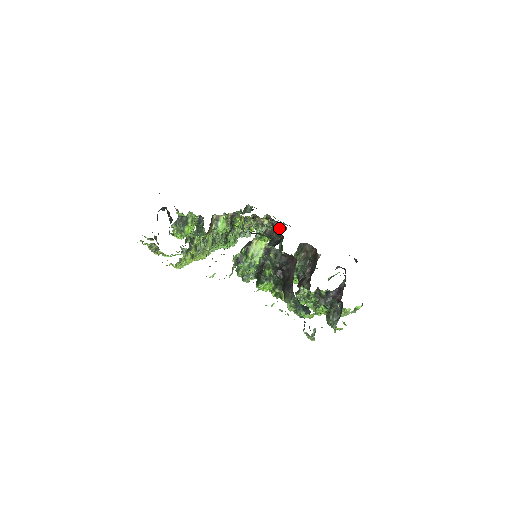
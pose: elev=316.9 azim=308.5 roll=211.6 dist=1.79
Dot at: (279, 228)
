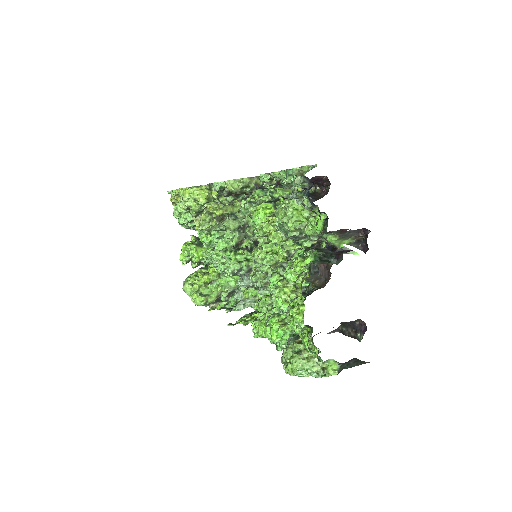
Dot at: occluded
